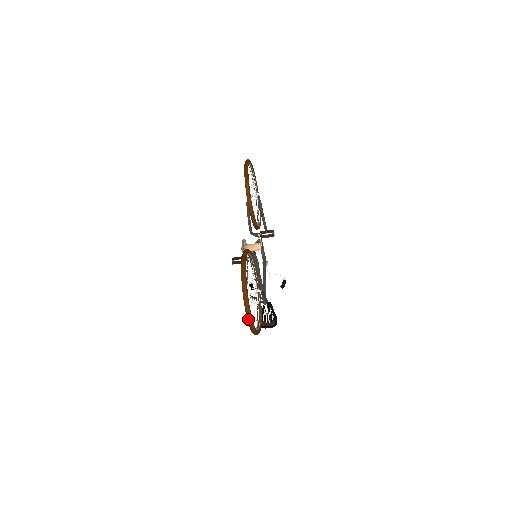
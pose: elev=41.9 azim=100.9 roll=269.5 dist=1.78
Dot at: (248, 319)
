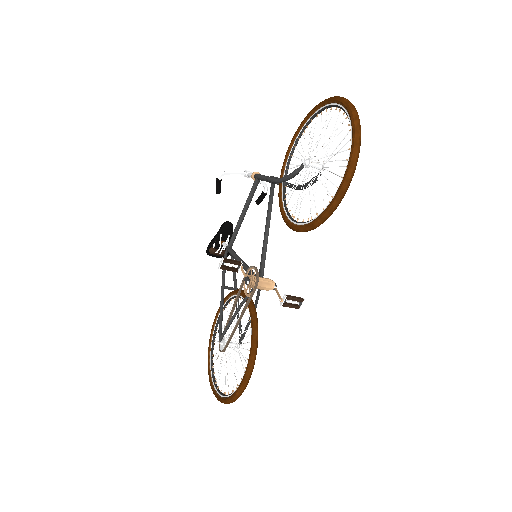
Dot at: occluded
